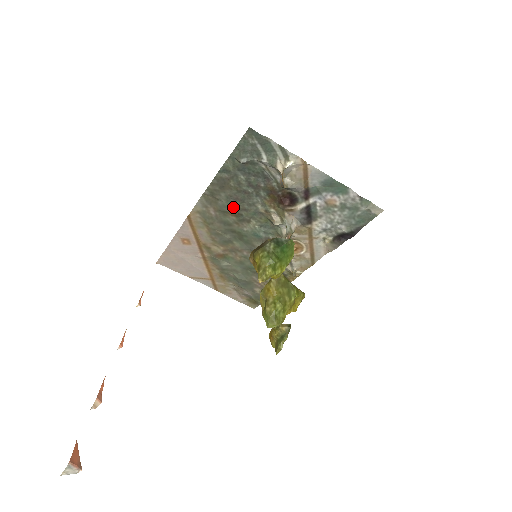
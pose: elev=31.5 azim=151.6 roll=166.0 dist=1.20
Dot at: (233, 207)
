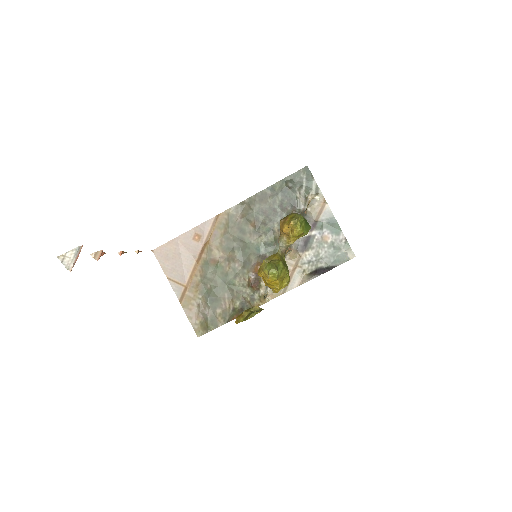
Dot at: (258, 218)
